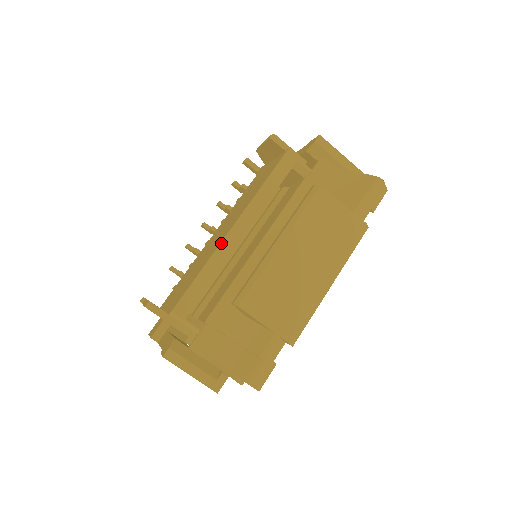
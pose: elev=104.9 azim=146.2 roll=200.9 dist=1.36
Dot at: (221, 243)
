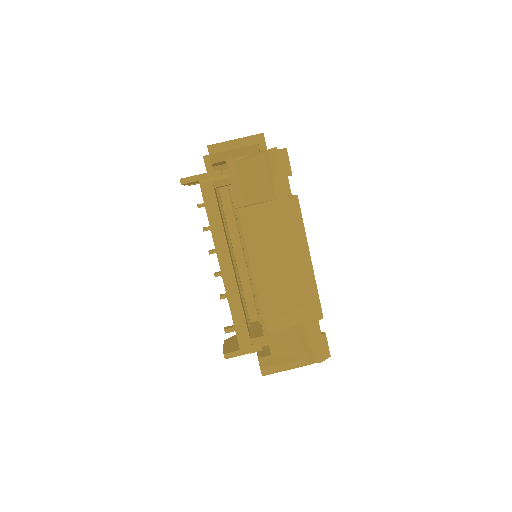
Dot at: (224, 285)
